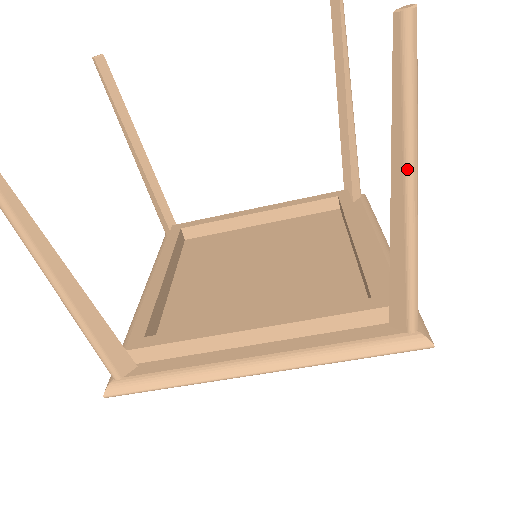
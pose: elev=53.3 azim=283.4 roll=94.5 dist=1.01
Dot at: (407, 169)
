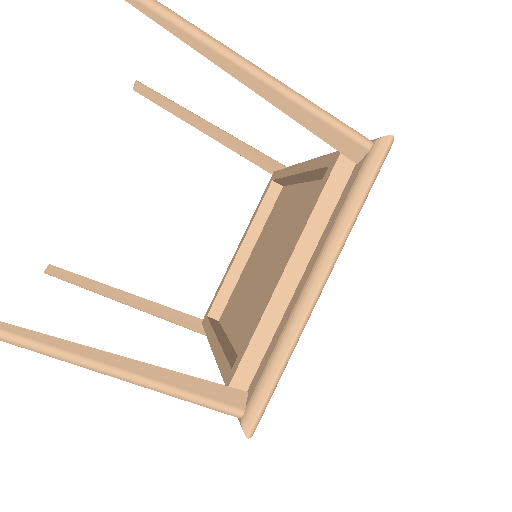
Dot at: (224, 54)
